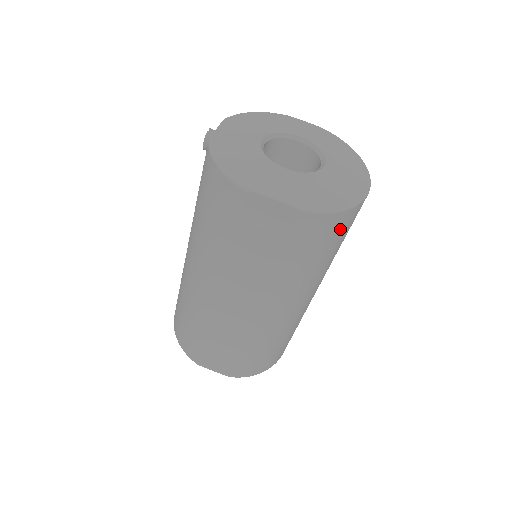
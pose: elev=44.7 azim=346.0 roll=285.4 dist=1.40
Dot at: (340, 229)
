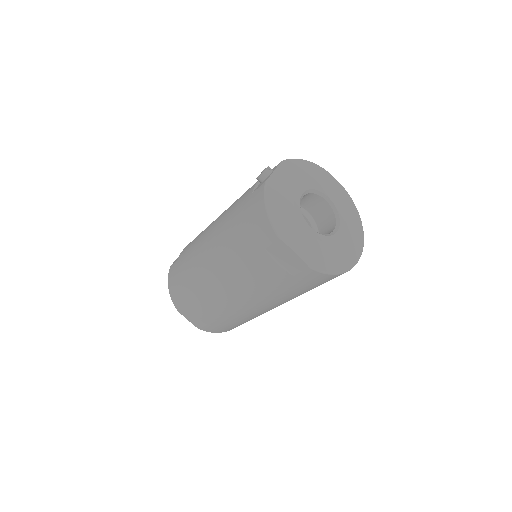
Dot at: (327, 280)
